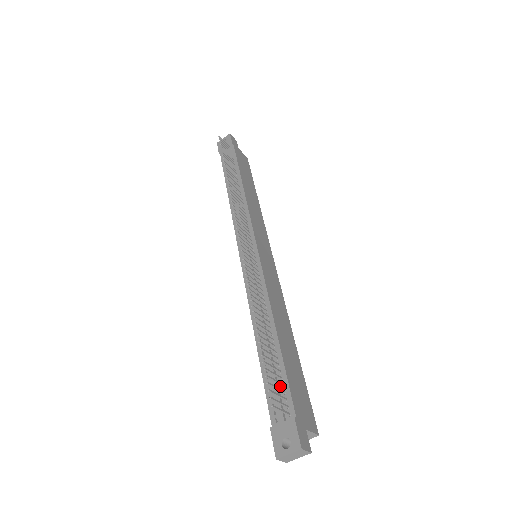
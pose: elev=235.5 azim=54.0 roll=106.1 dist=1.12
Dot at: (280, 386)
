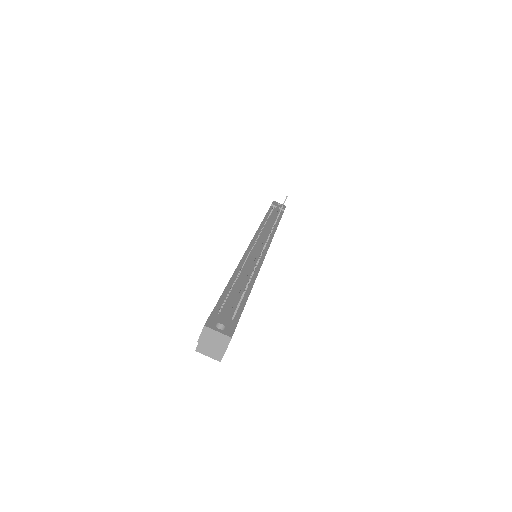
Dot at: (236, 305)
